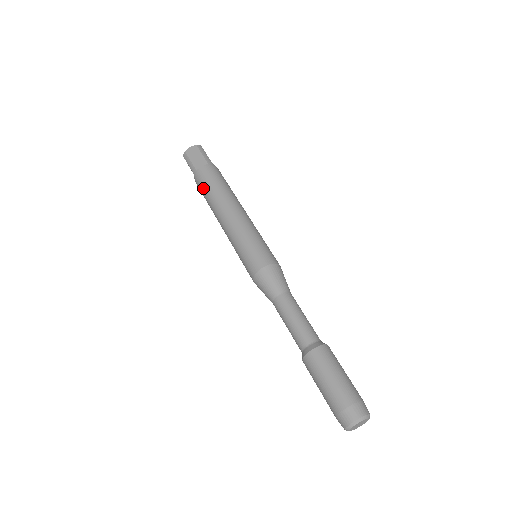
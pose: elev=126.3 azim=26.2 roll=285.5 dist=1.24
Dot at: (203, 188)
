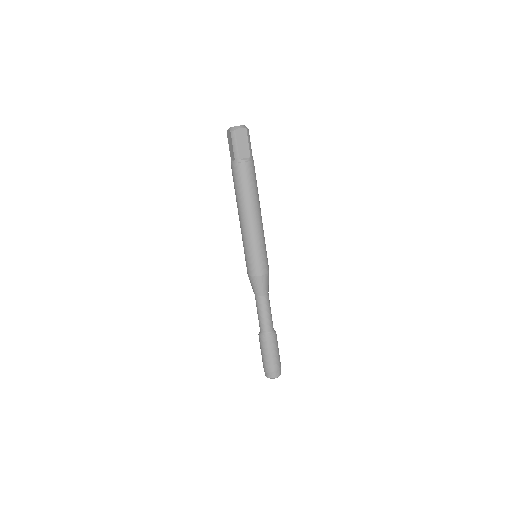
Dot at: (240, 181)
